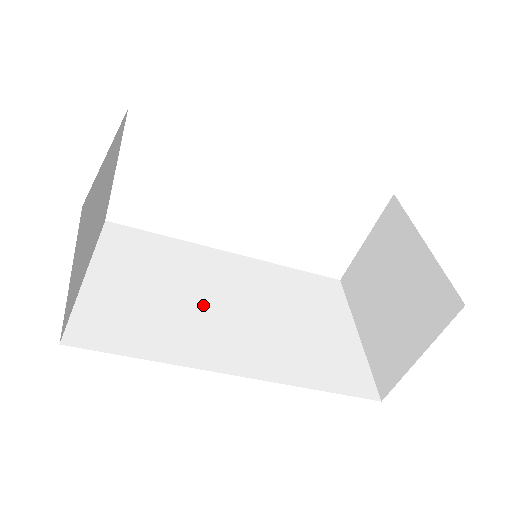
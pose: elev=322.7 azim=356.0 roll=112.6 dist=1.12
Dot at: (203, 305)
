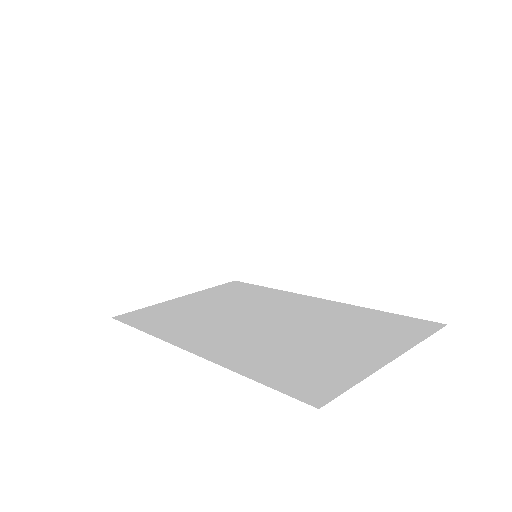
Dot at: (232, 317)
